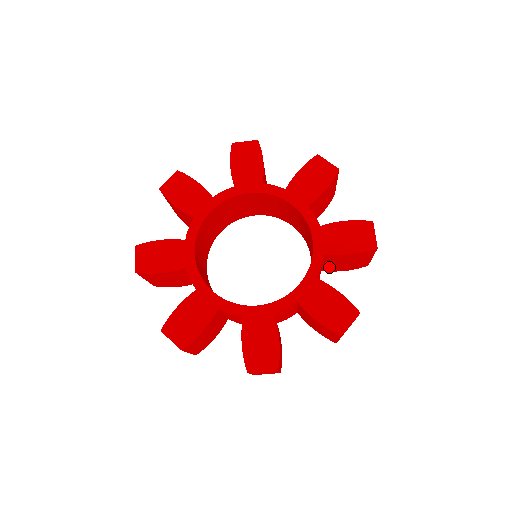
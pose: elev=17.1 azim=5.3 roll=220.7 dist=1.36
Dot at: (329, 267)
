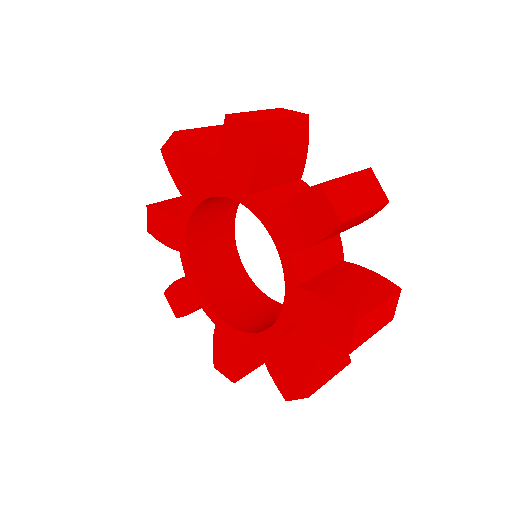
Dot at: occluded
